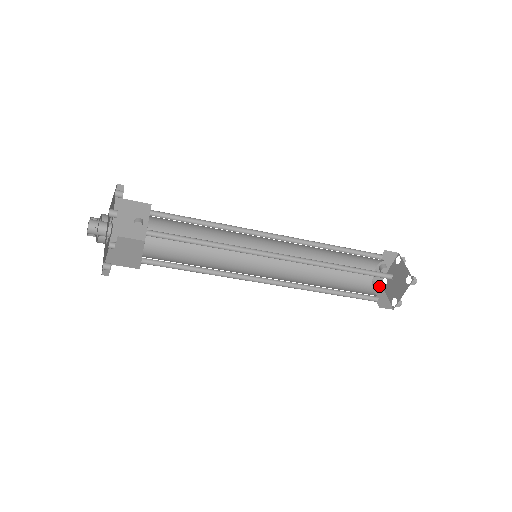
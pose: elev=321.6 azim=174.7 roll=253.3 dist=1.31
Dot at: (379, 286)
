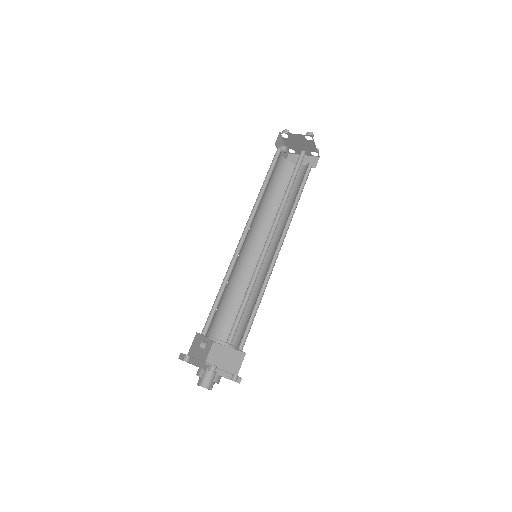
Dot at: (293, 157)
